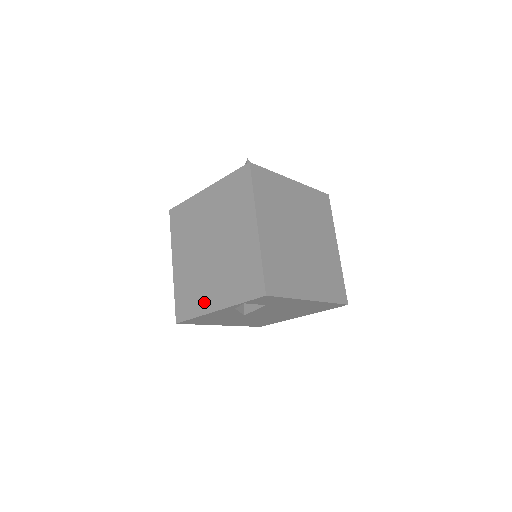
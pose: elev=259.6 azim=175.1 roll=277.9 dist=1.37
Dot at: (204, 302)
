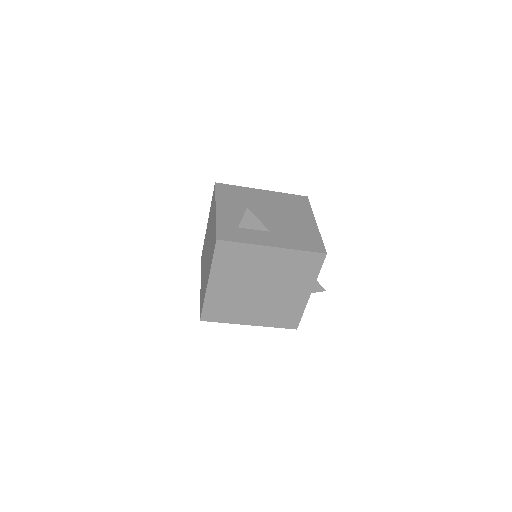
Dot at: occluded
